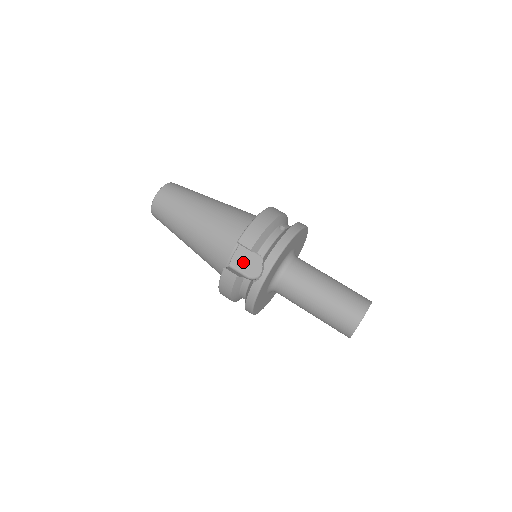
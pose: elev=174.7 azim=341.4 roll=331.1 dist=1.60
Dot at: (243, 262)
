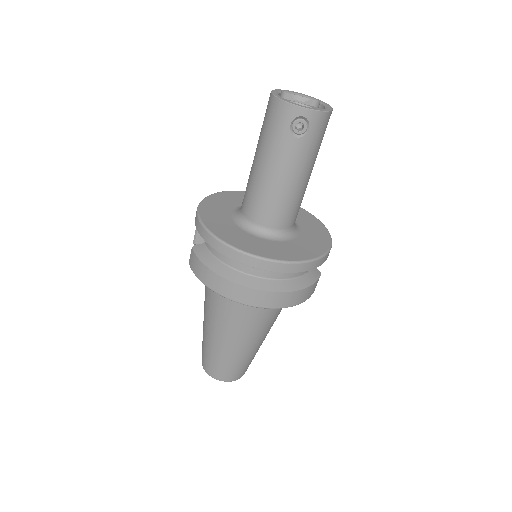
Dot at: occluded
